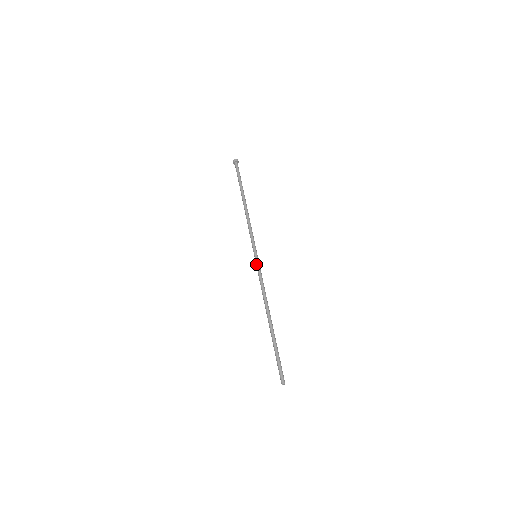
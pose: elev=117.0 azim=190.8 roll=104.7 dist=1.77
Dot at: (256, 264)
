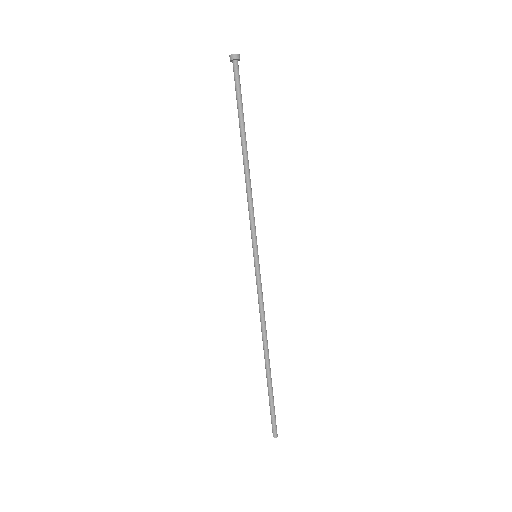
Dot at: (255, 271)
